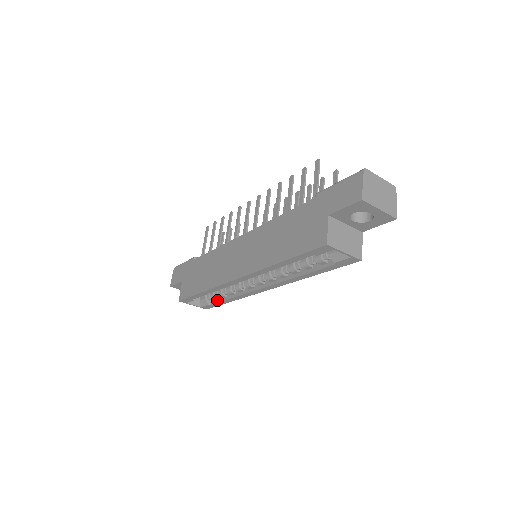
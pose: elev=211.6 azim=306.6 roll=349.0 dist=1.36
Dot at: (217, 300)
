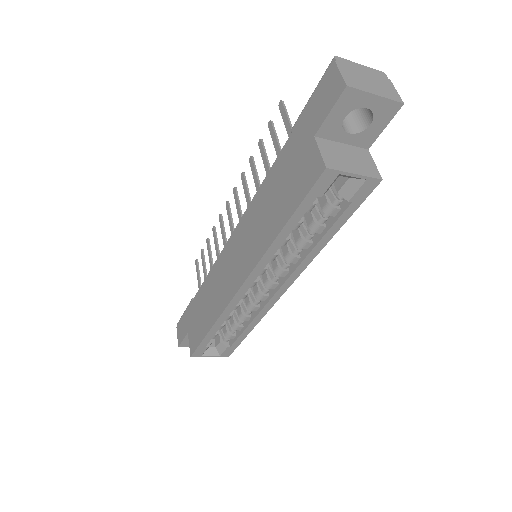
Dot at: (235, 337)
